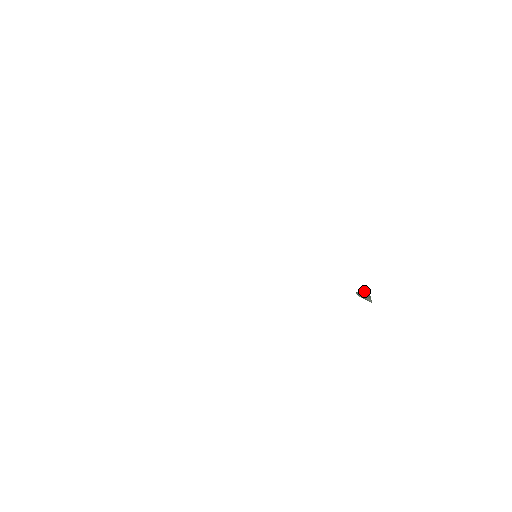
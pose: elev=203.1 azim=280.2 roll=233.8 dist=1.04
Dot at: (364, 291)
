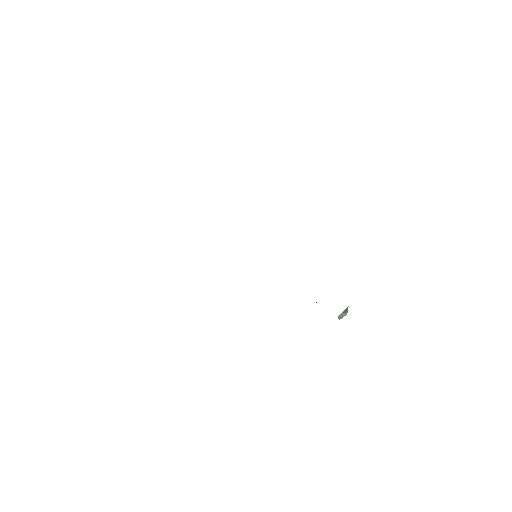
Dot at: occluded
